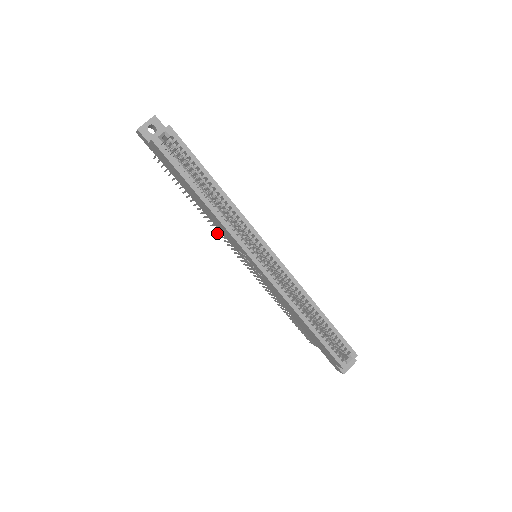
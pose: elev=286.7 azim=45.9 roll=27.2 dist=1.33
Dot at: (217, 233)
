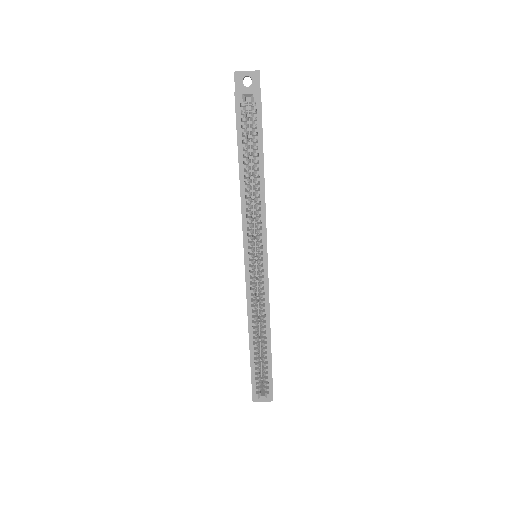
Dot at: occluded
